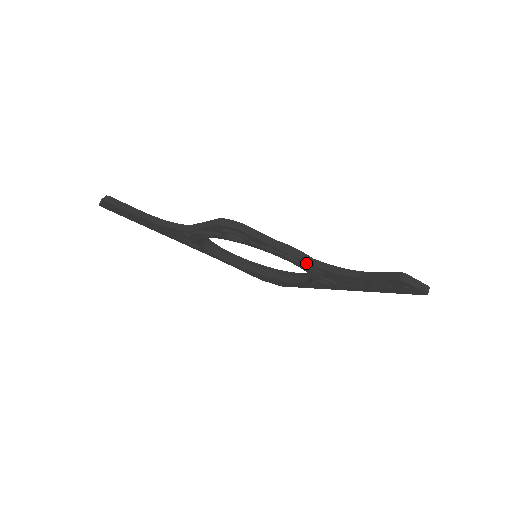
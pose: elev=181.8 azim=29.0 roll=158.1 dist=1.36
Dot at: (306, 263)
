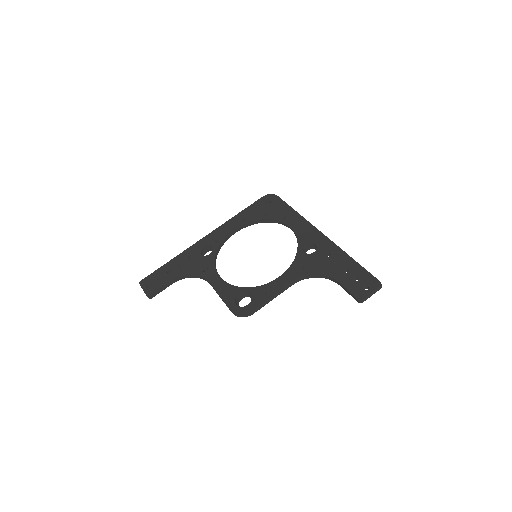
Dot at: occluded
